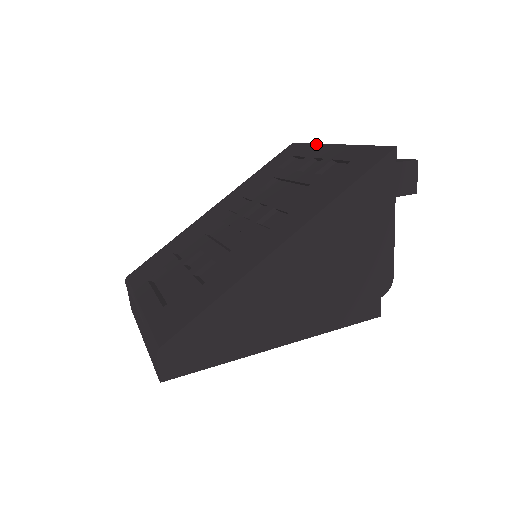
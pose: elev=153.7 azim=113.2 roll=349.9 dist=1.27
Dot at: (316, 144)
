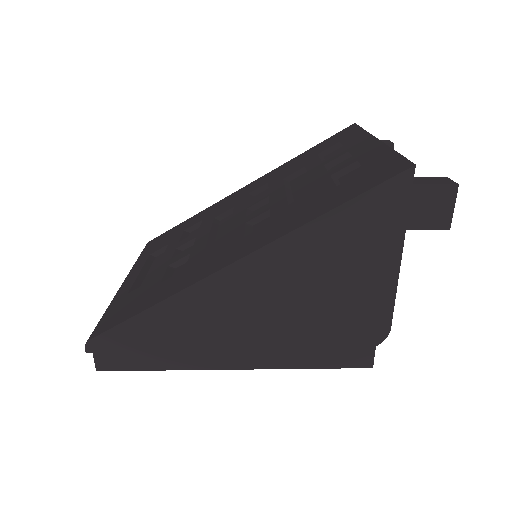
Dot at: (366, 132)
